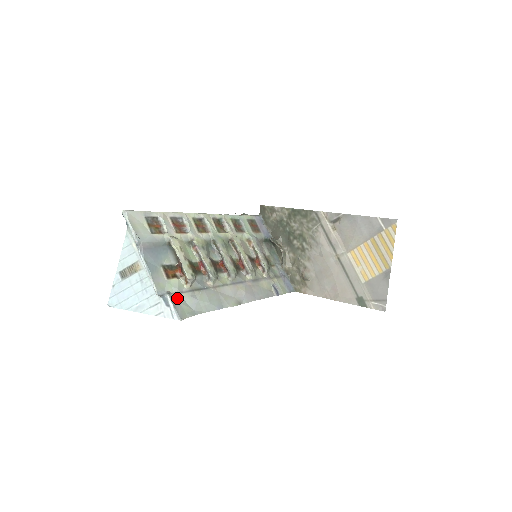
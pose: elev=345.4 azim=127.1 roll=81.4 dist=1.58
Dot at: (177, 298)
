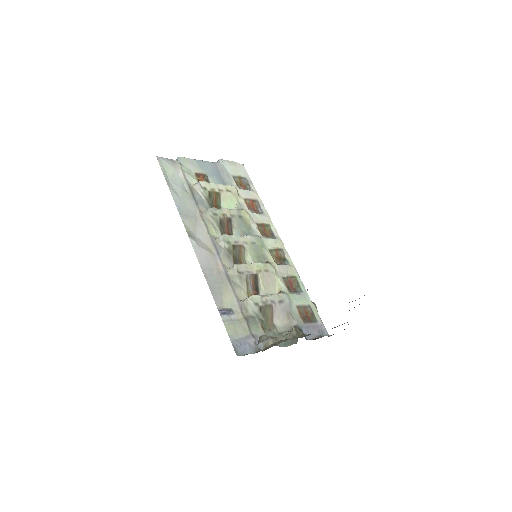
Dot at: (178, 169)
